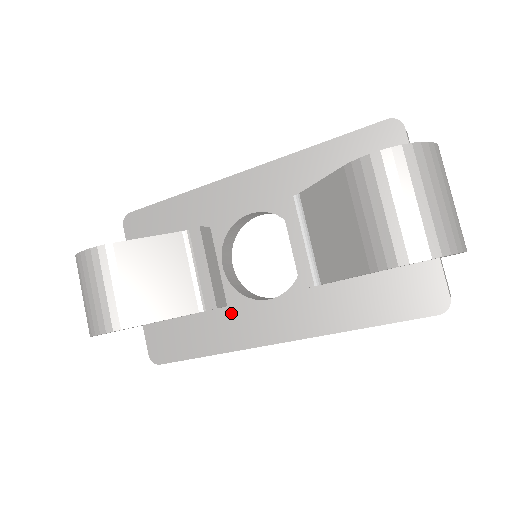
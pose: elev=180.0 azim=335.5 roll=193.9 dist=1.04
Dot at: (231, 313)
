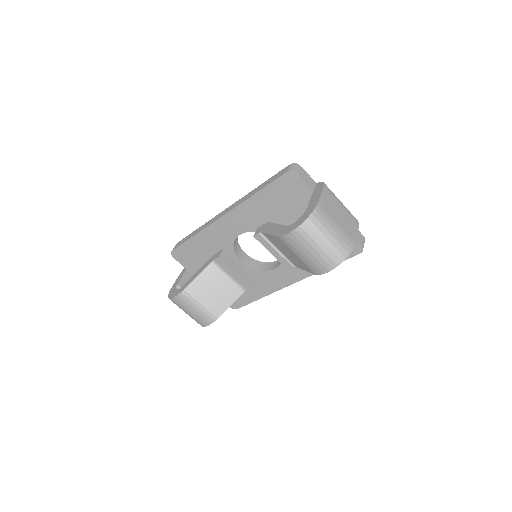
Dot at: (259, 279)
